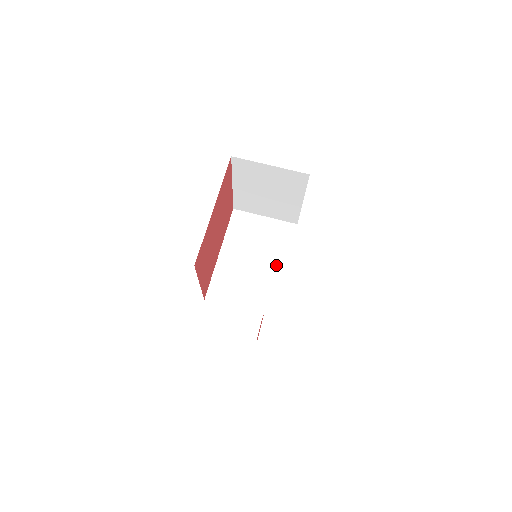
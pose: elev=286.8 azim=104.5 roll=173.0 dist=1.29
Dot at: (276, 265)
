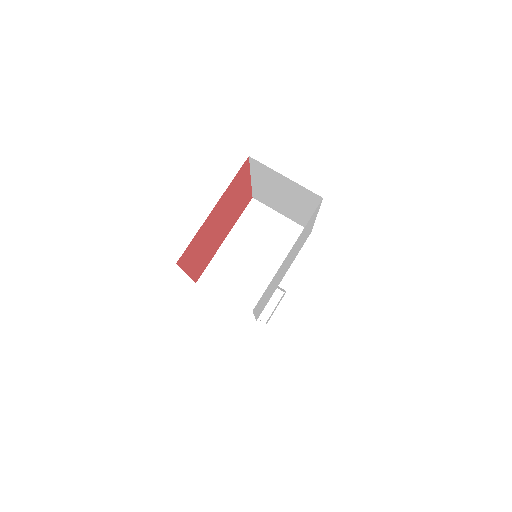
Dot at: (276, 268)
